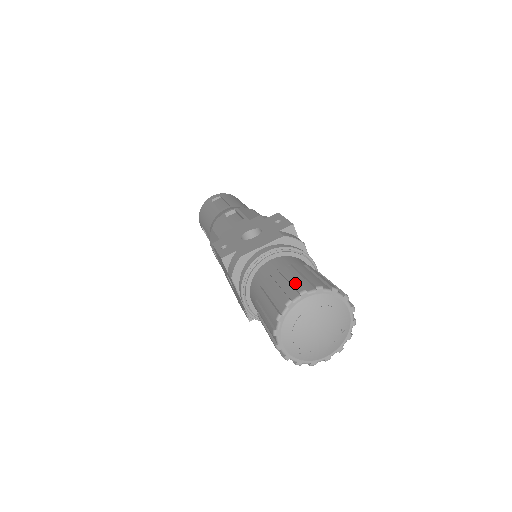
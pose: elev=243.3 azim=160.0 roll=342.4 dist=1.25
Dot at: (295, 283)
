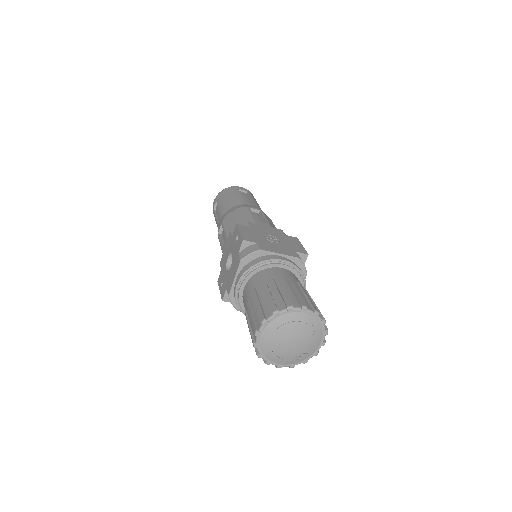
Dot at: (252, 322)
